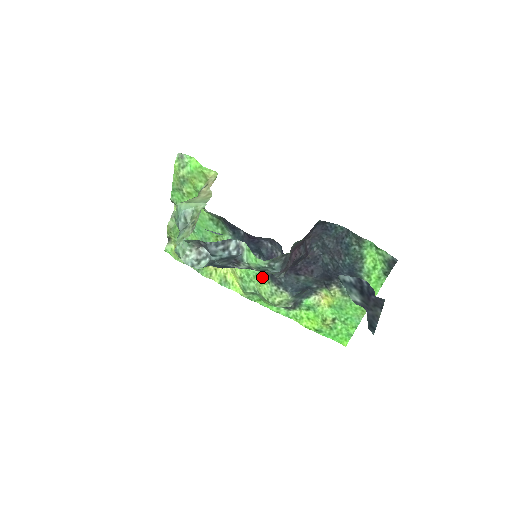
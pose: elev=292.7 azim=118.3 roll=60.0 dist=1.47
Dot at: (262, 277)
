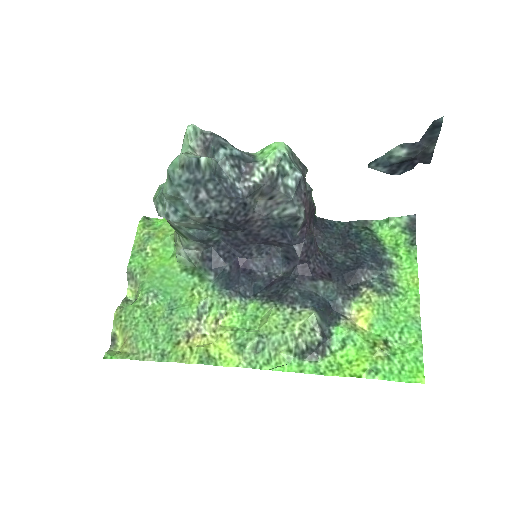
Dot at: (265, 313)
